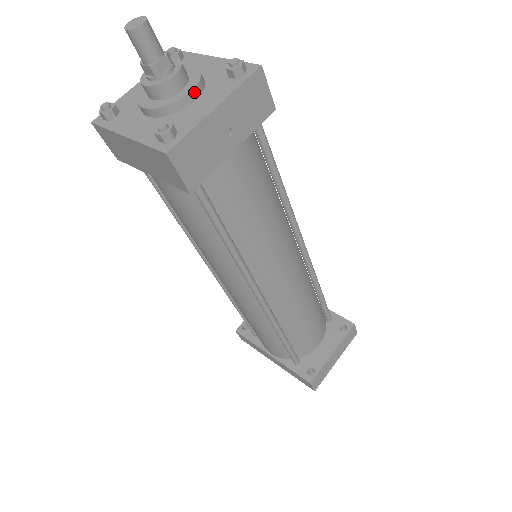
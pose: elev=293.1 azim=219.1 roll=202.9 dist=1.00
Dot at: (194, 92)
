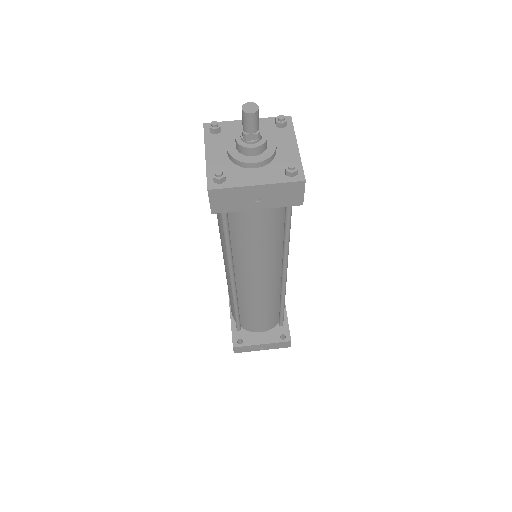
Dot at: (257, 164)
